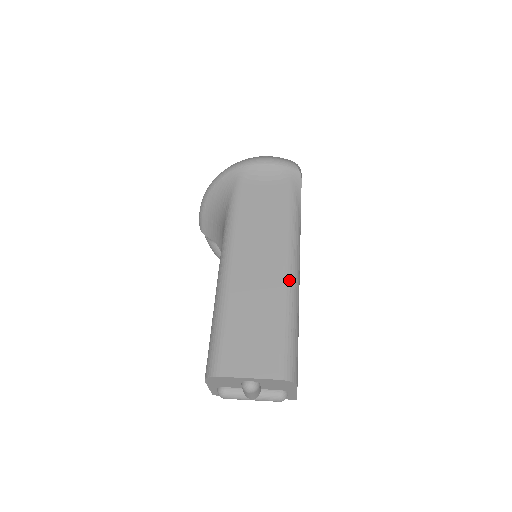
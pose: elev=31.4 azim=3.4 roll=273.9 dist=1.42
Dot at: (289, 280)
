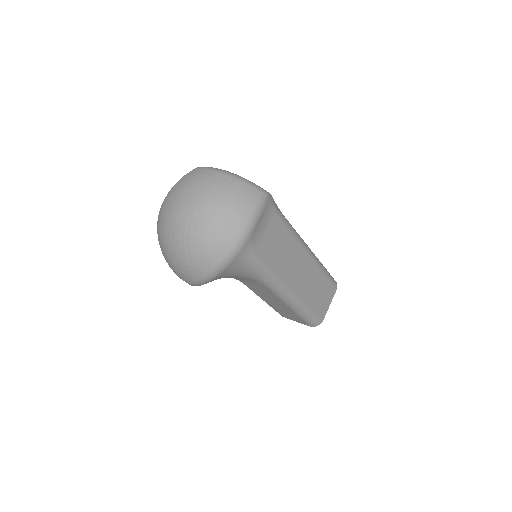
Dot at: (314, 257)
